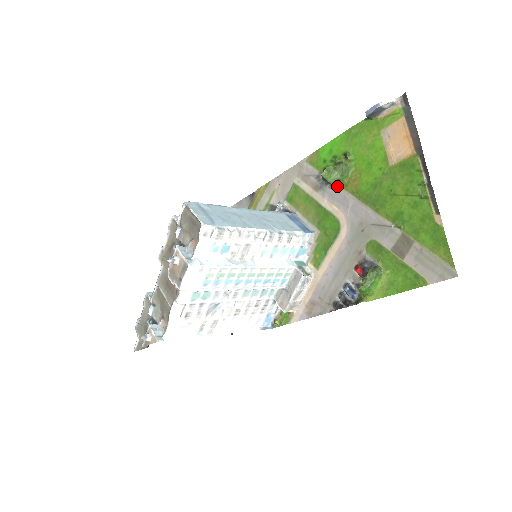
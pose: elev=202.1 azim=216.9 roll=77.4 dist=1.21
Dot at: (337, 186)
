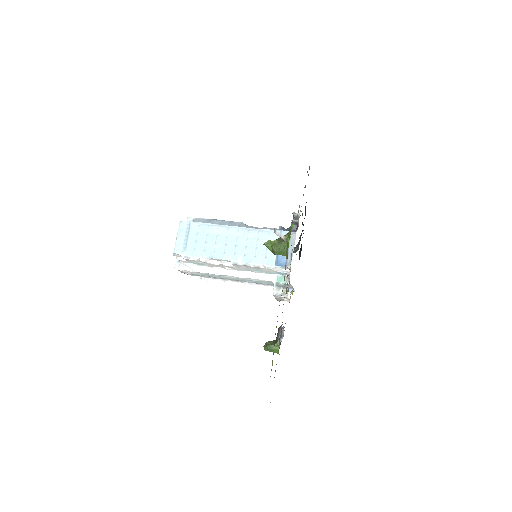
Dot at: occluded
